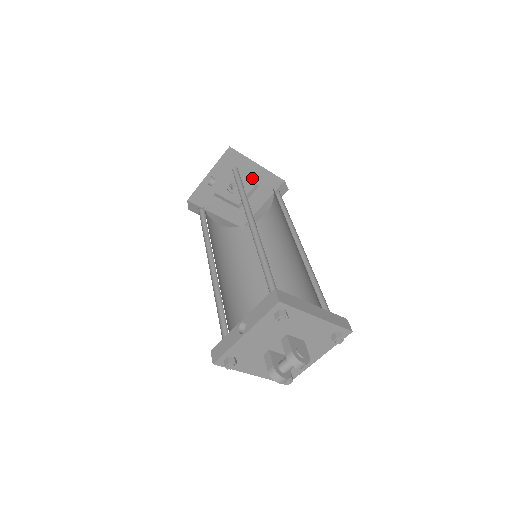
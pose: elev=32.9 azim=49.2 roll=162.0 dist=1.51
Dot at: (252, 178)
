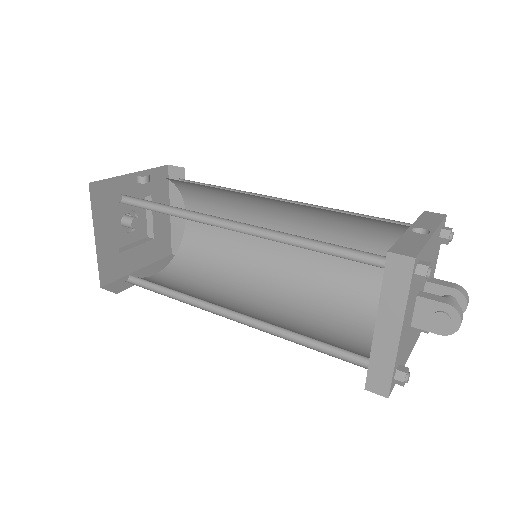
Dot at: (155, 222)
